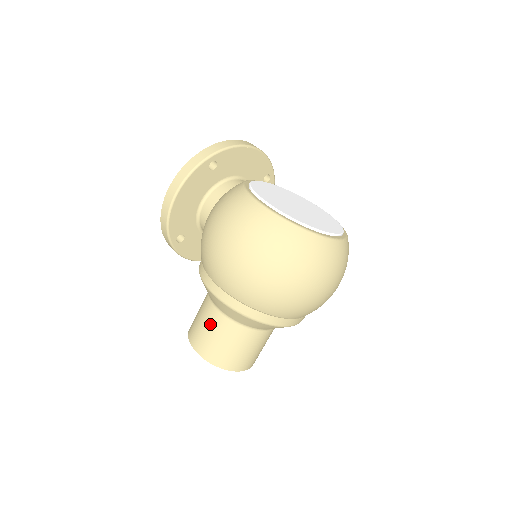
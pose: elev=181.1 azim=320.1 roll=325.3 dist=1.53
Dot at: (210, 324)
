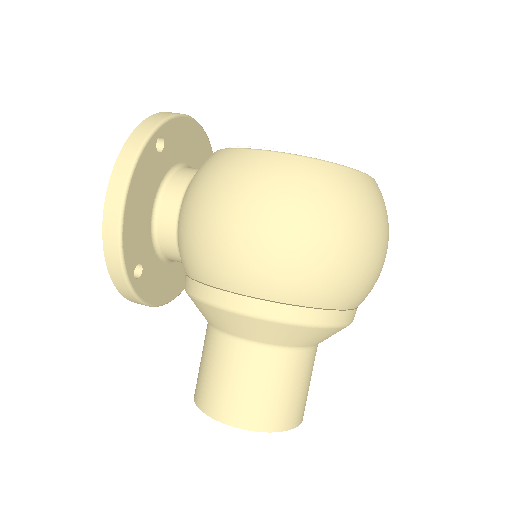
Dot at: (243, 371)
